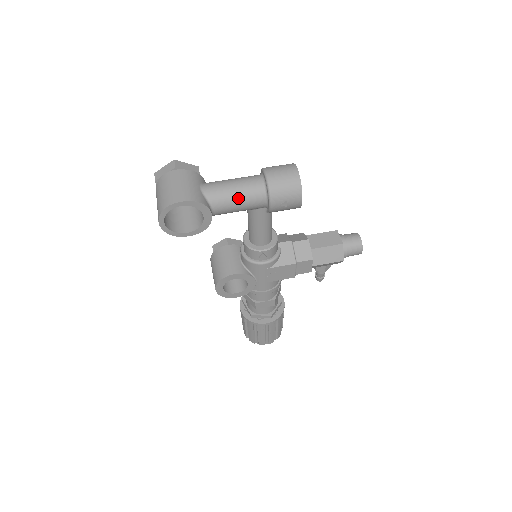
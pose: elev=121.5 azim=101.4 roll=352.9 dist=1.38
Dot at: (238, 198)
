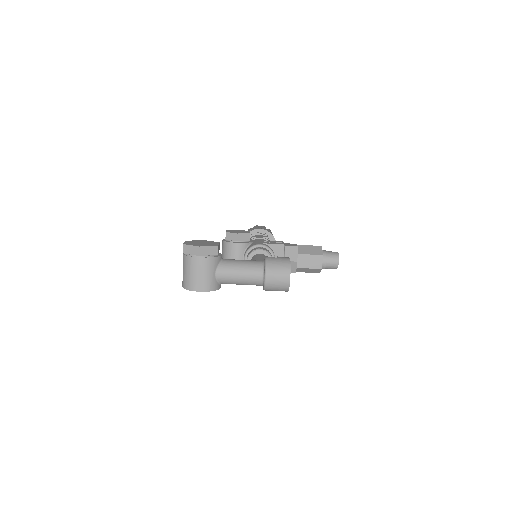
Dot at: (241, 284)
